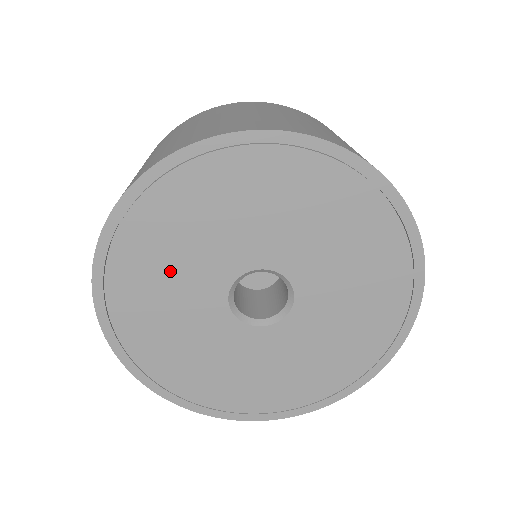
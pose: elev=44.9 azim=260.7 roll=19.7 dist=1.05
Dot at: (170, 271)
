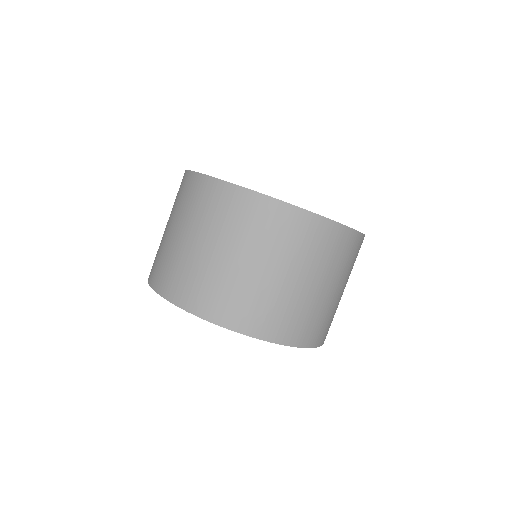
Dot at: occluded
